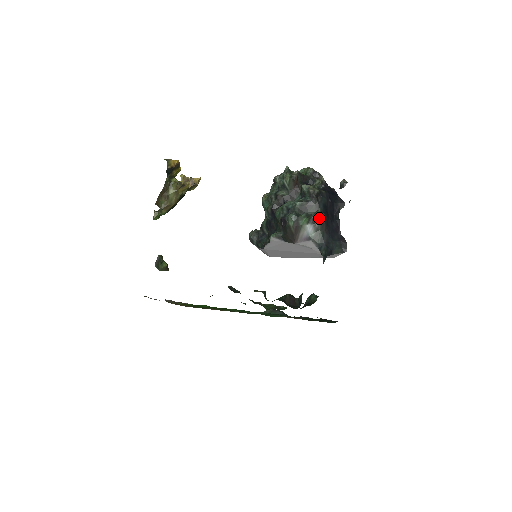
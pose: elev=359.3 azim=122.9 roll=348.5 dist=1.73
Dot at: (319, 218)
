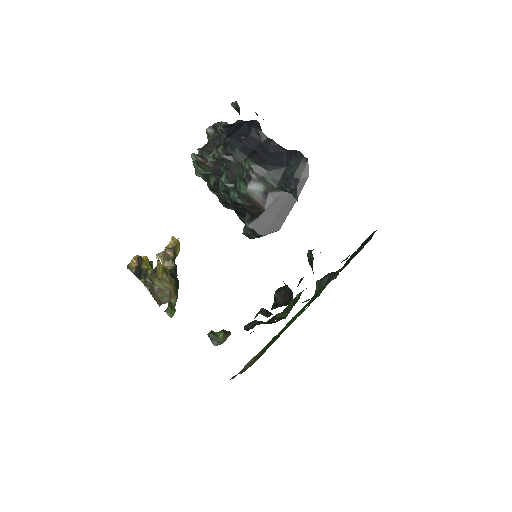
Dot at: (248, 169)
